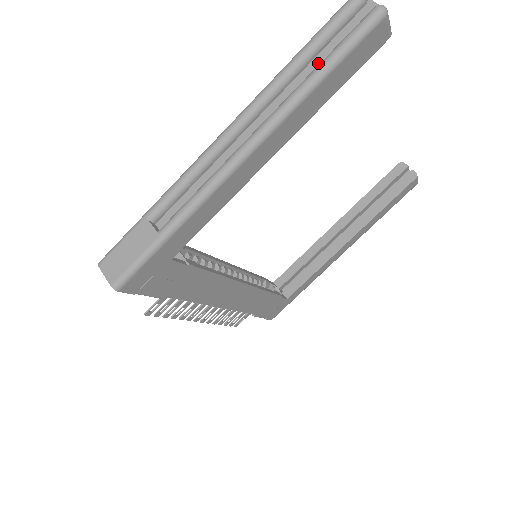
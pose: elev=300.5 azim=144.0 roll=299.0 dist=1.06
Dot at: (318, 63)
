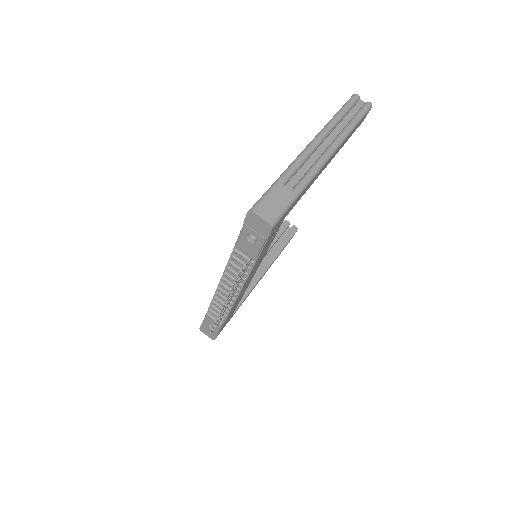
Dot at: (347, 120)
